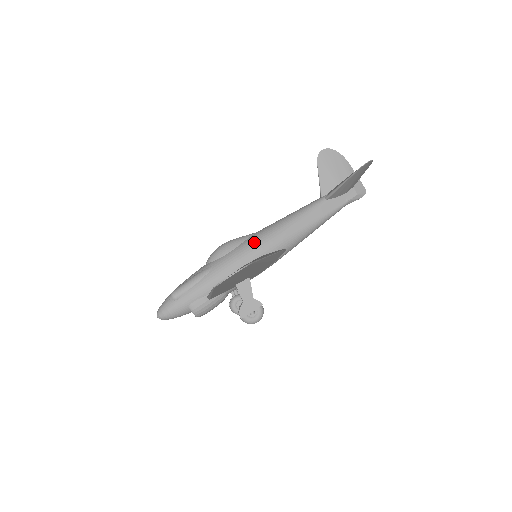
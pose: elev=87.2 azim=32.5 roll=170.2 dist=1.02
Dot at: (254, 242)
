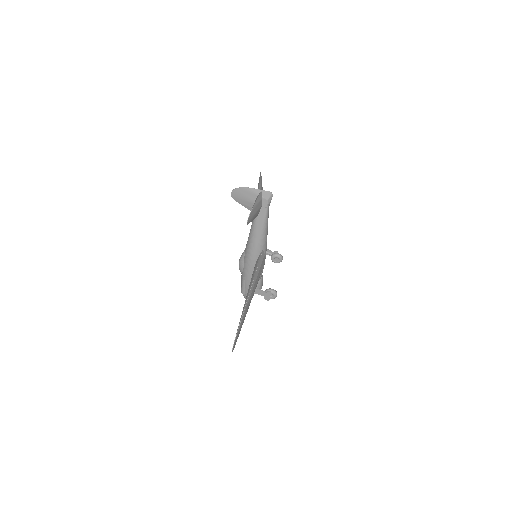
Dot at: (247, 259)
